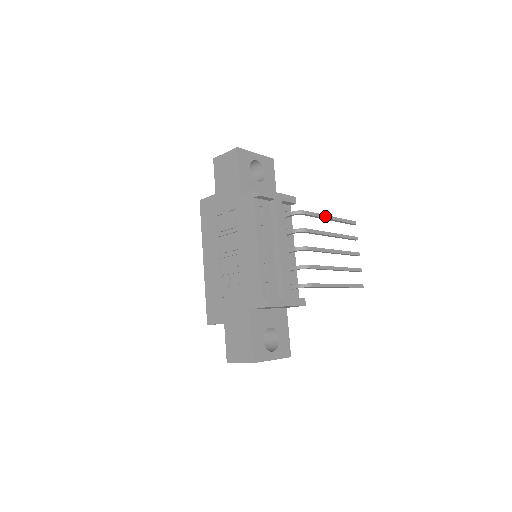
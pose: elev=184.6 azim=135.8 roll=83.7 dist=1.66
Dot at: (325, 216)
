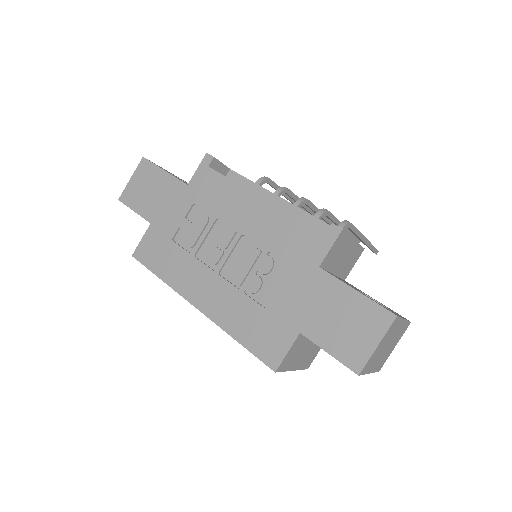
Dot at: occluded
